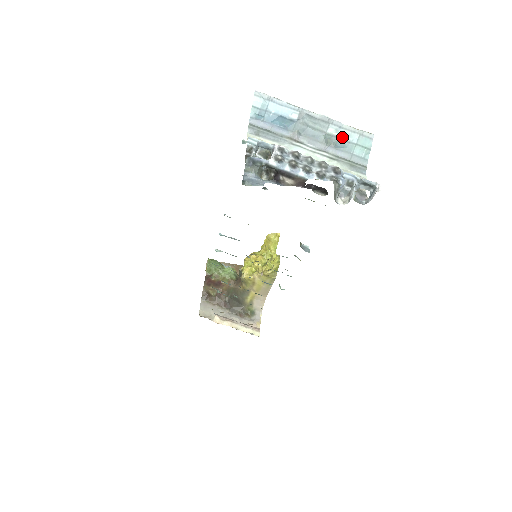
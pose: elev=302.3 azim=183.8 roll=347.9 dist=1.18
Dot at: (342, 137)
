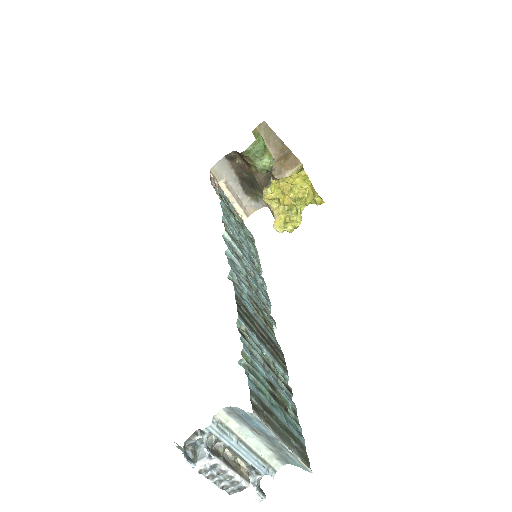
Dot at: (290, 456)
